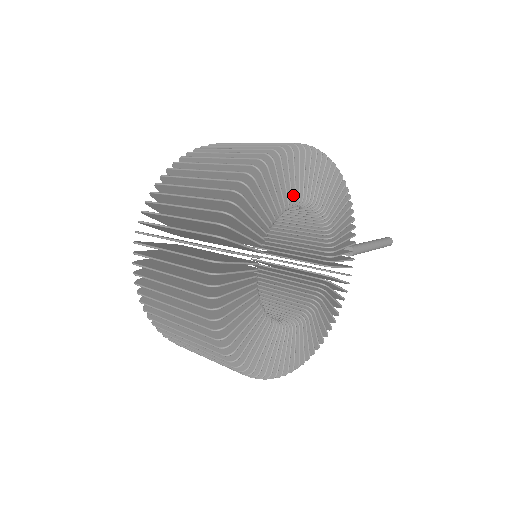
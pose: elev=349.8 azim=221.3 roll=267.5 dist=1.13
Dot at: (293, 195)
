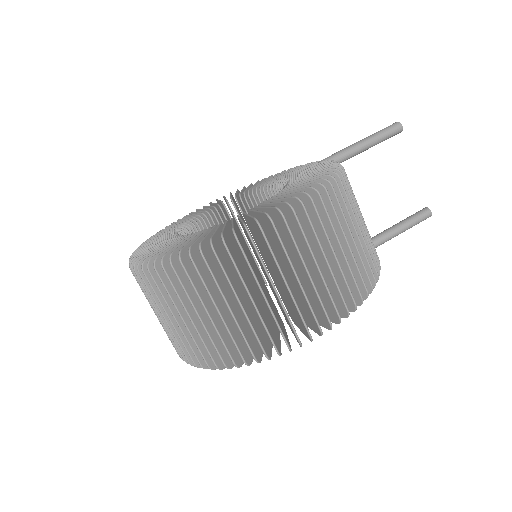
Dot at: occluded
